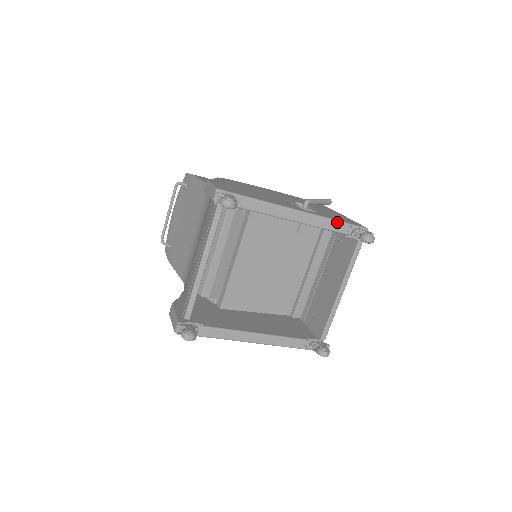
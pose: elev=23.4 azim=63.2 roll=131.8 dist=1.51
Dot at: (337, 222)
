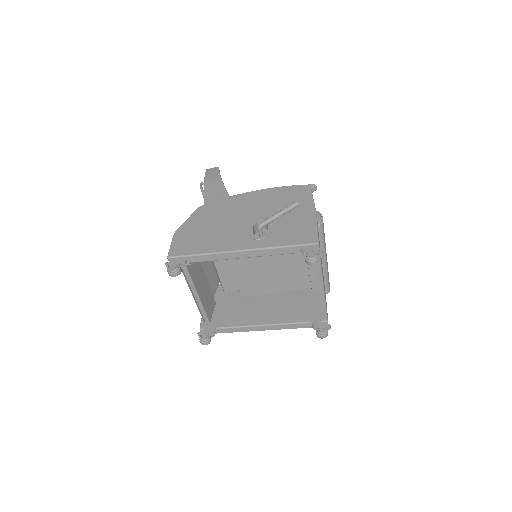
Dot at: (282, 248)
